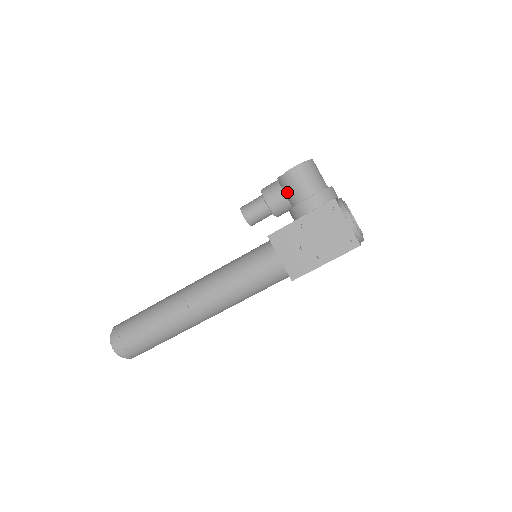
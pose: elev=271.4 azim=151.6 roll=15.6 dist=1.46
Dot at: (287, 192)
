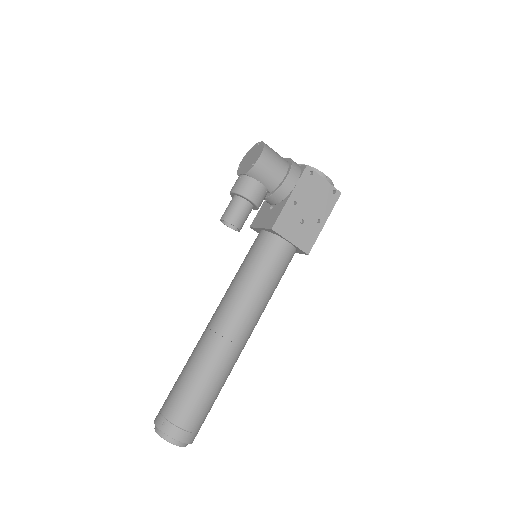
Dot at: (262, 181)
